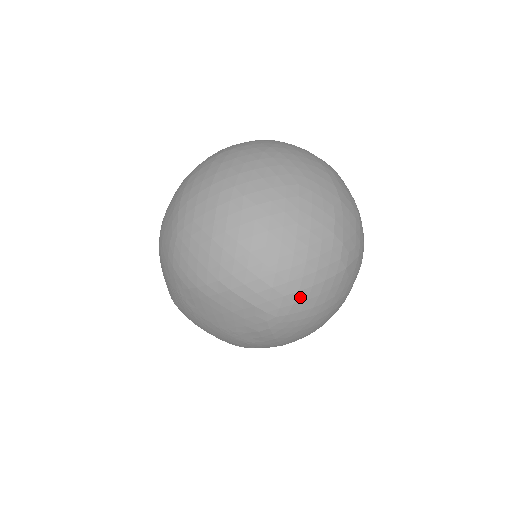
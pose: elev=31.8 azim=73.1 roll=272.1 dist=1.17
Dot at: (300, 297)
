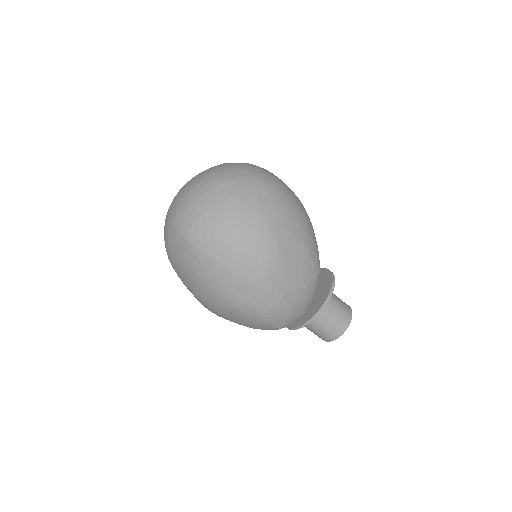
Dot at: (191, 210)
